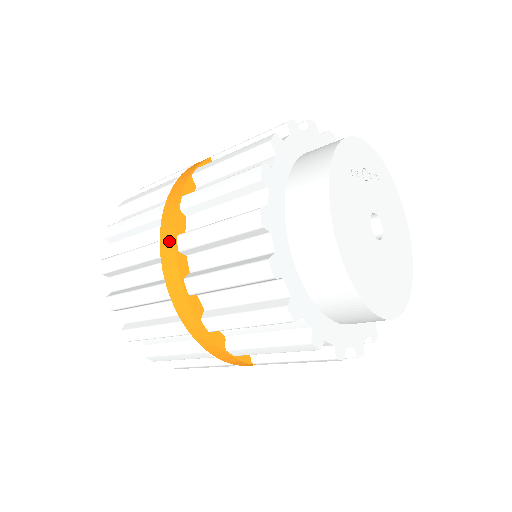
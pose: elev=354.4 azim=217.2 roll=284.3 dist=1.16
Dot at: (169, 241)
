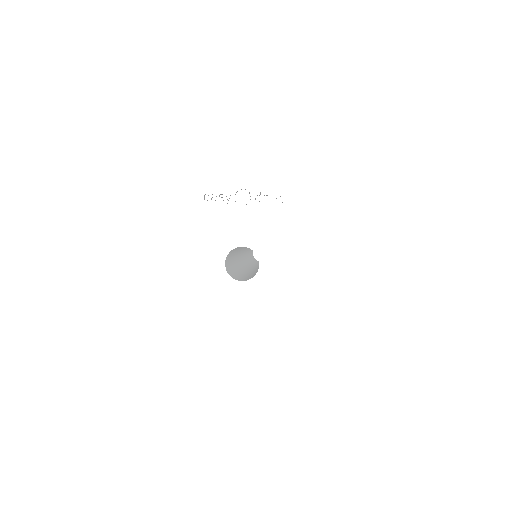
Dot at: occluded
